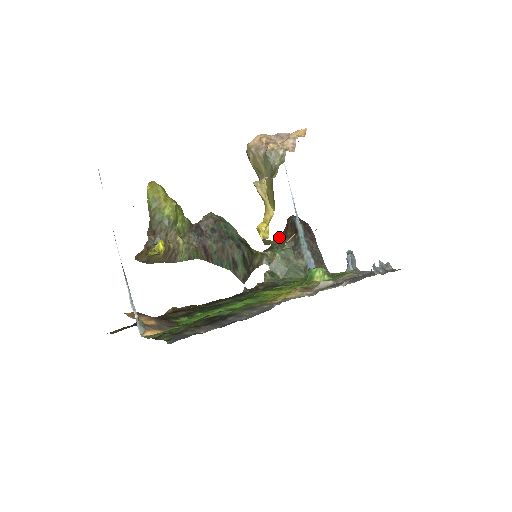
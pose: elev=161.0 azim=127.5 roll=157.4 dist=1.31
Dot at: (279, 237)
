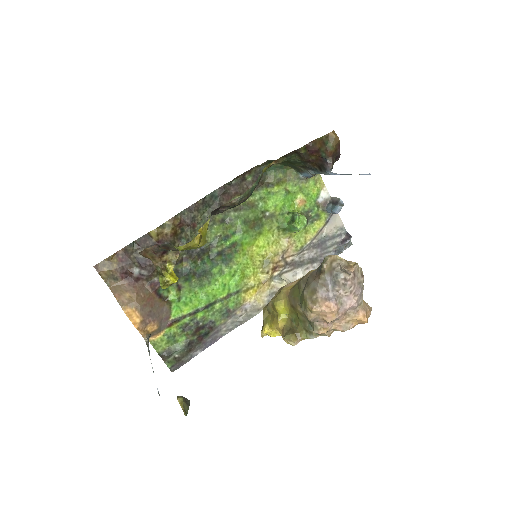
Dot at: (302, 153)
